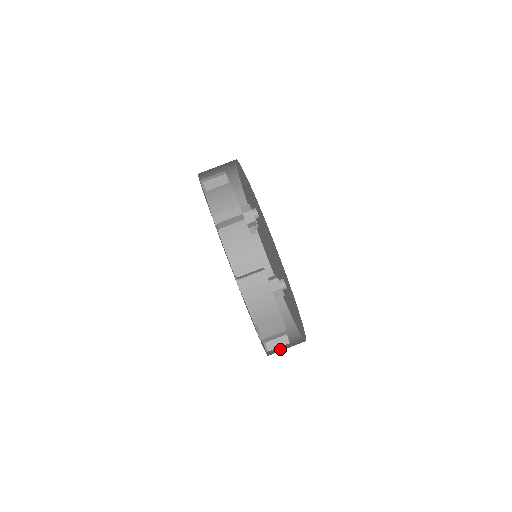
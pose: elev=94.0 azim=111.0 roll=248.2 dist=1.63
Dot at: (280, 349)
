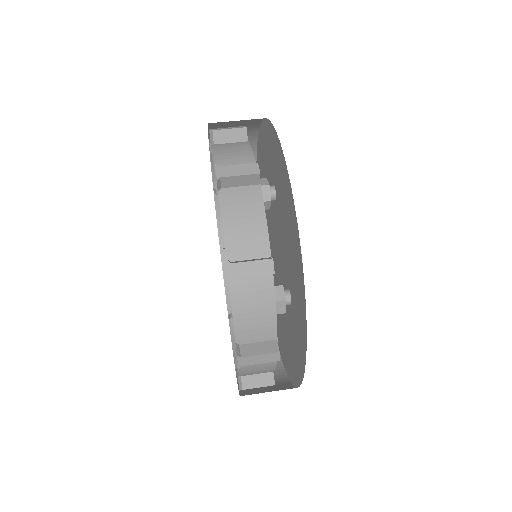
Dot at: (258, 391)
